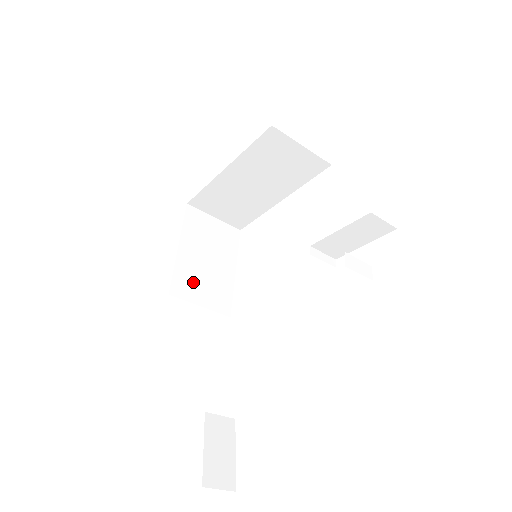
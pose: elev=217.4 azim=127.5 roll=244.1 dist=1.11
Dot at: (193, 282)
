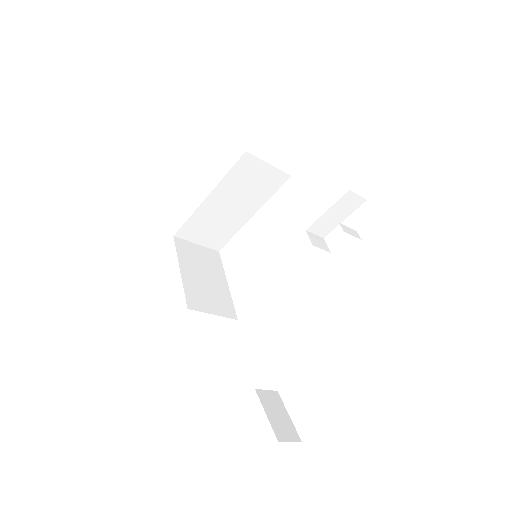
Dot at: (201, 297)
